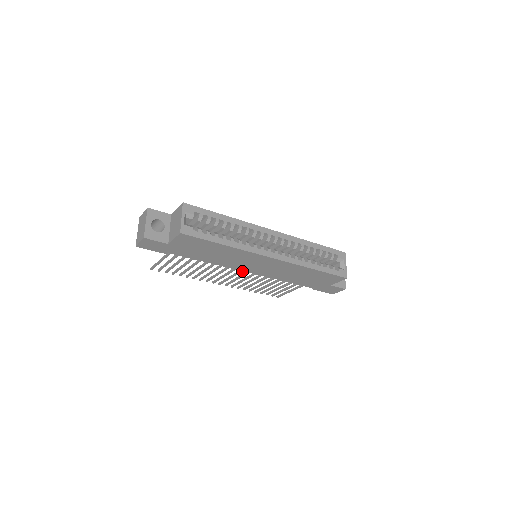
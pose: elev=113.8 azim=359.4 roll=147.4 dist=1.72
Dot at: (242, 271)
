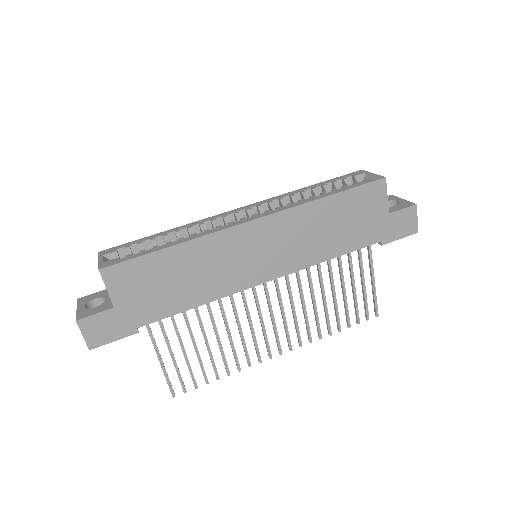
Dot at: (268, 295)
